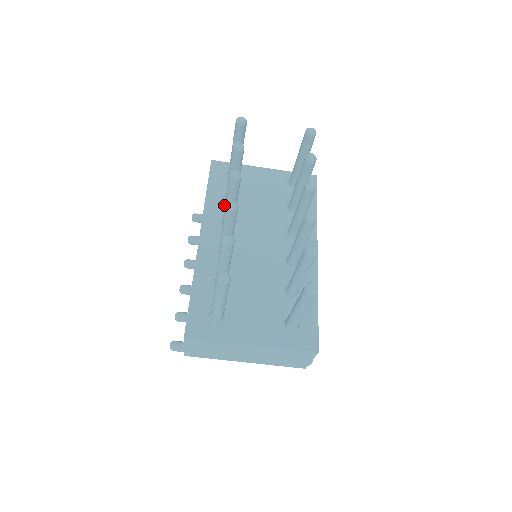
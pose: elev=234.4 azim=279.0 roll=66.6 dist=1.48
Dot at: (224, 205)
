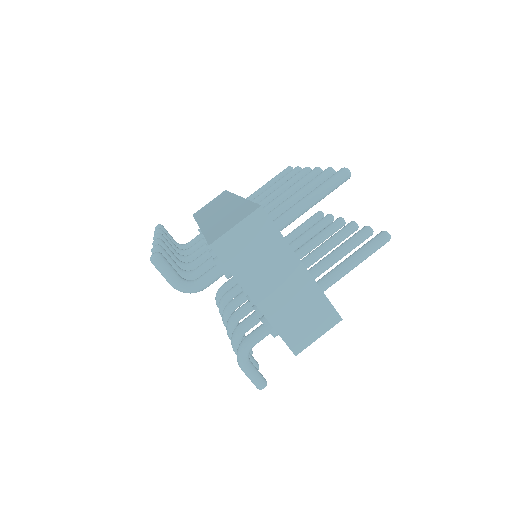
Dot at: occluded
